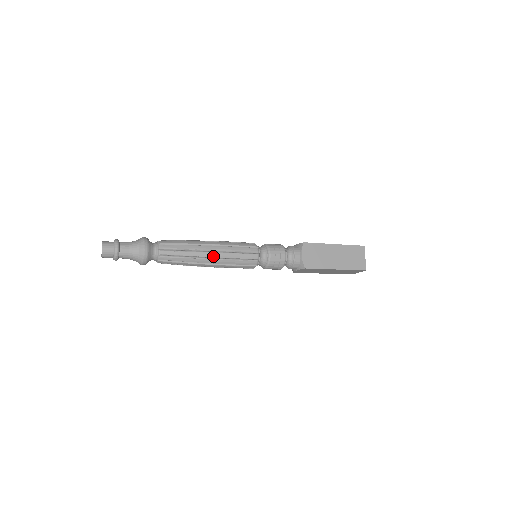
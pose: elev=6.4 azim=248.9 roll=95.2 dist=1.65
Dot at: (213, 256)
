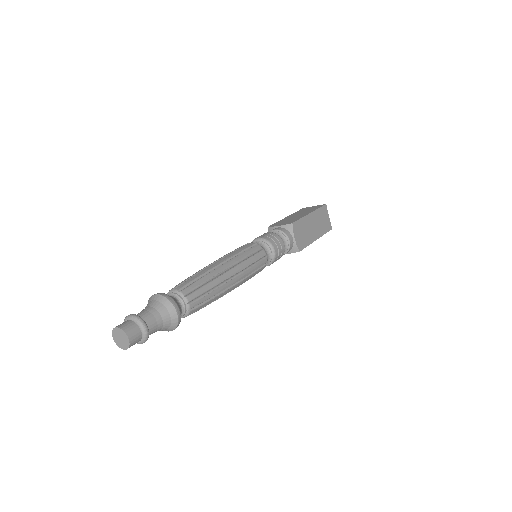
Dot at: (236, 281)
